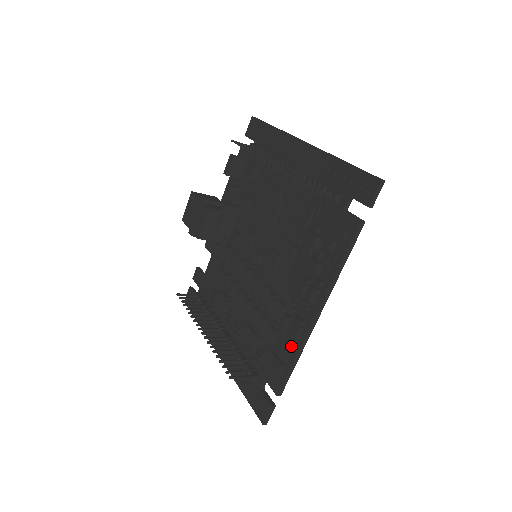
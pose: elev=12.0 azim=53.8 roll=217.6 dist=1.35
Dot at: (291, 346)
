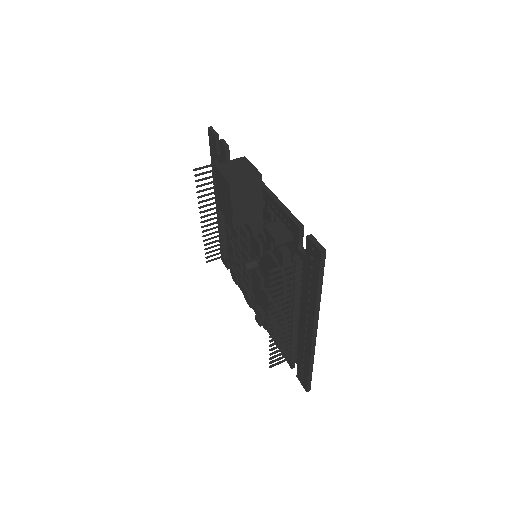
Dot at: occluded
